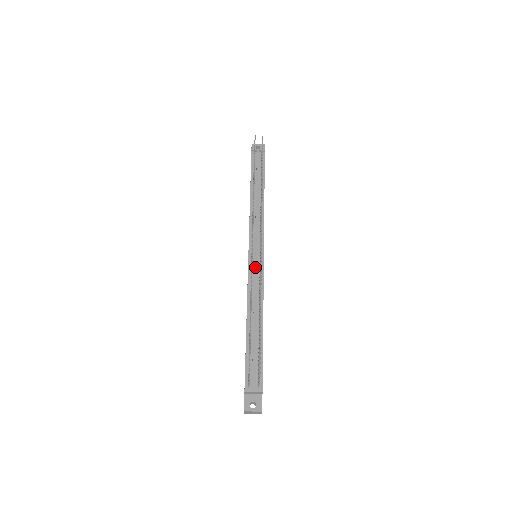
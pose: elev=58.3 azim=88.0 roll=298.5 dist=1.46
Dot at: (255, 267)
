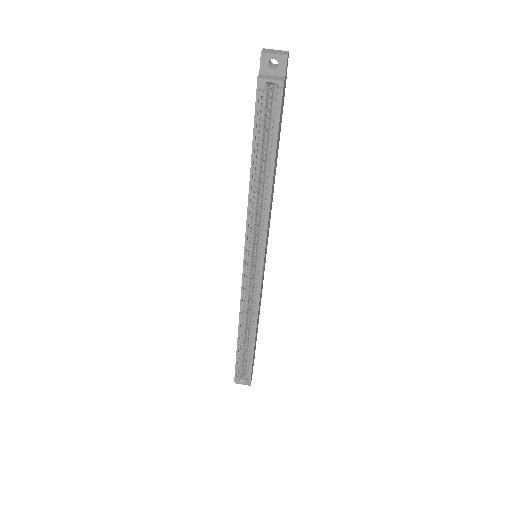
Dot at: occluded
